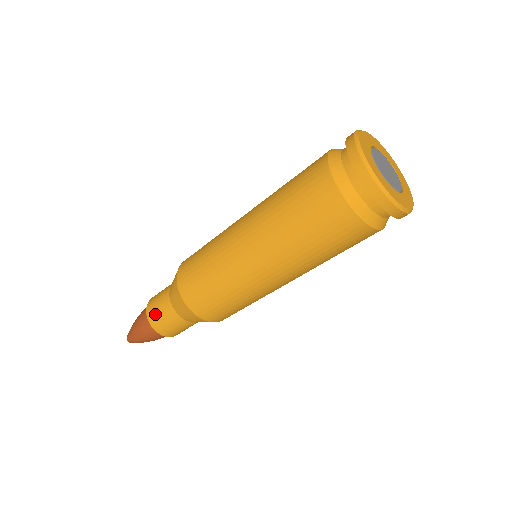
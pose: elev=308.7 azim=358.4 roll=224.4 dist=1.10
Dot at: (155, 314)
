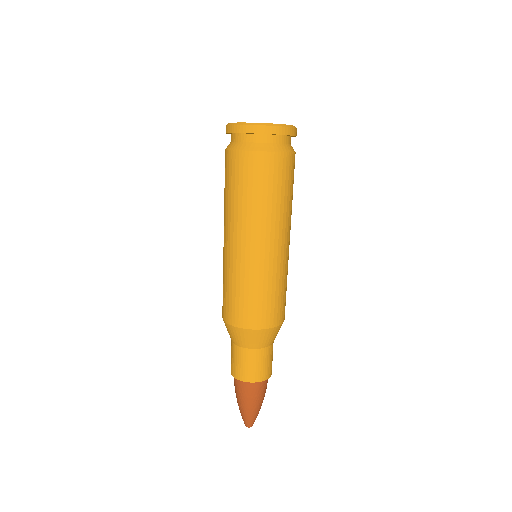
Dot at: (241, 370)
